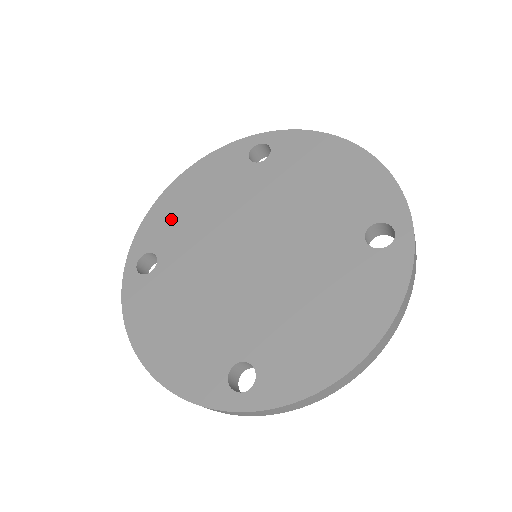
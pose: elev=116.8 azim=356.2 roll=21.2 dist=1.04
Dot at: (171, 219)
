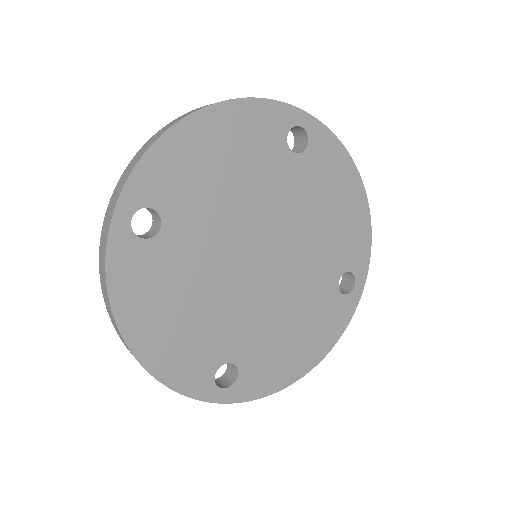
Dot at: (187, 172)
